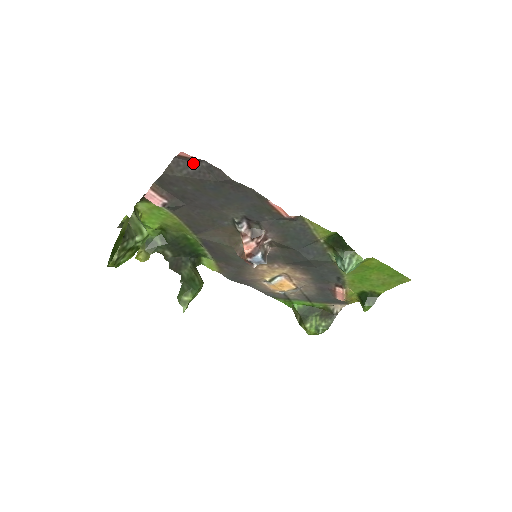
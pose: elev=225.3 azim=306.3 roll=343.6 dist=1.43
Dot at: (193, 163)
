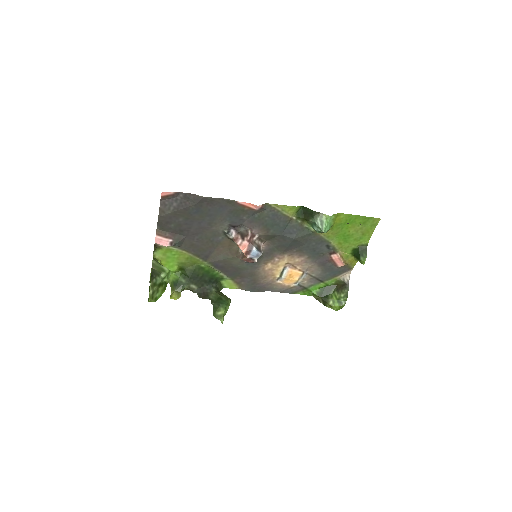
Dot at: (174, 199)
